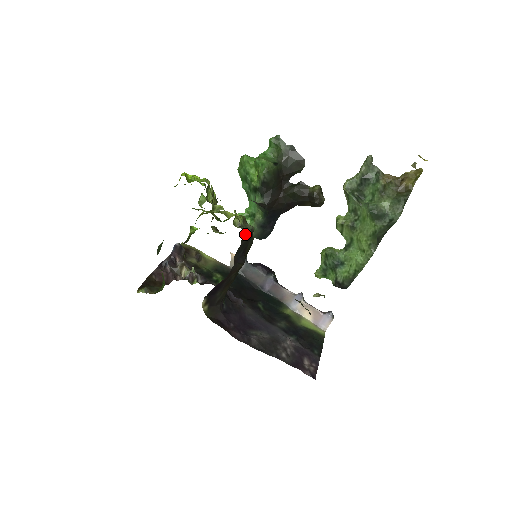
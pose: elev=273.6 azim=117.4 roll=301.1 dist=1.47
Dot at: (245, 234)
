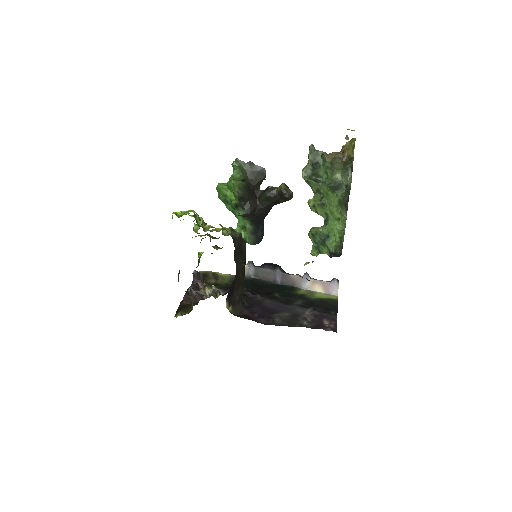
Dot at: (236, 239)
